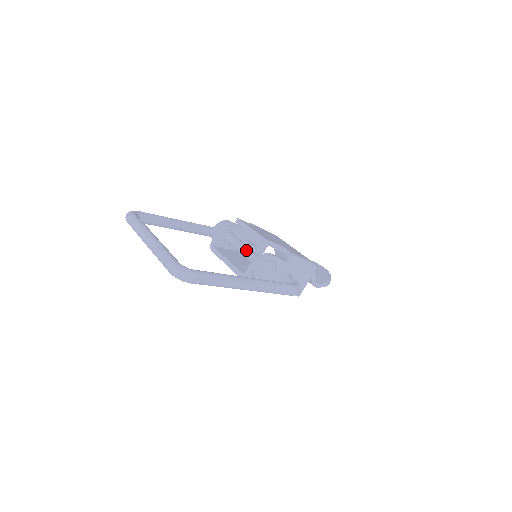
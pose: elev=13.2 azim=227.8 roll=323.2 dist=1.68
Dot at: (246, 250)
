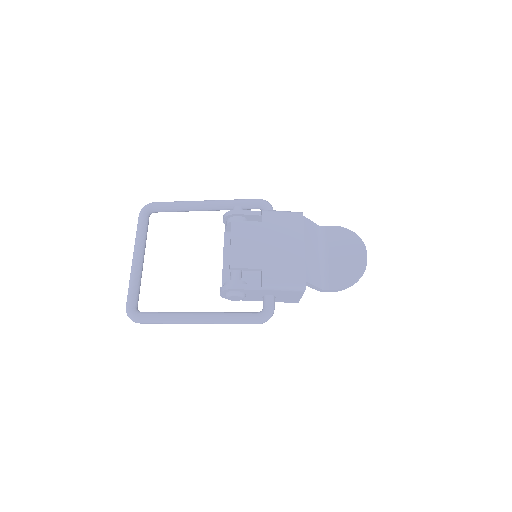
Dot at: occluded
